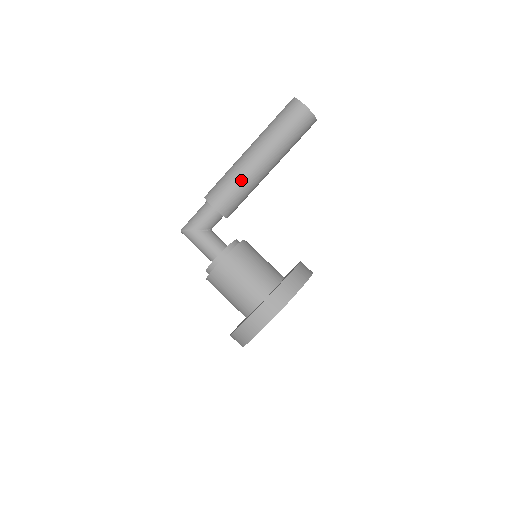
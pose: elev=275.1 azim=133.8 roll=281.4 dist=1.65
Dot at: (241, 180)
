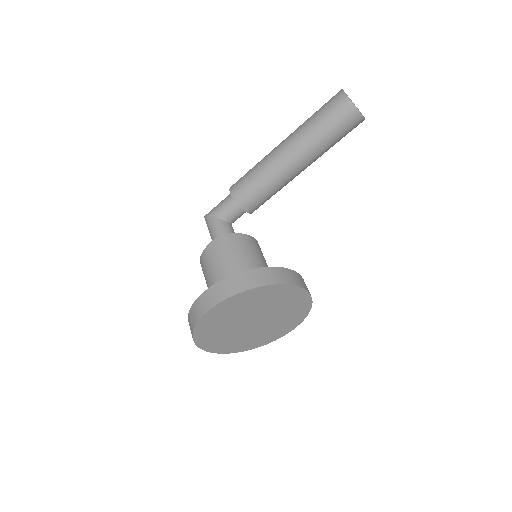
Dot at: (262, 169)
